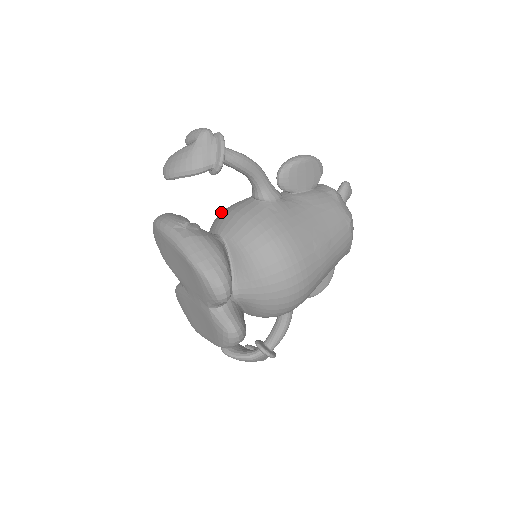
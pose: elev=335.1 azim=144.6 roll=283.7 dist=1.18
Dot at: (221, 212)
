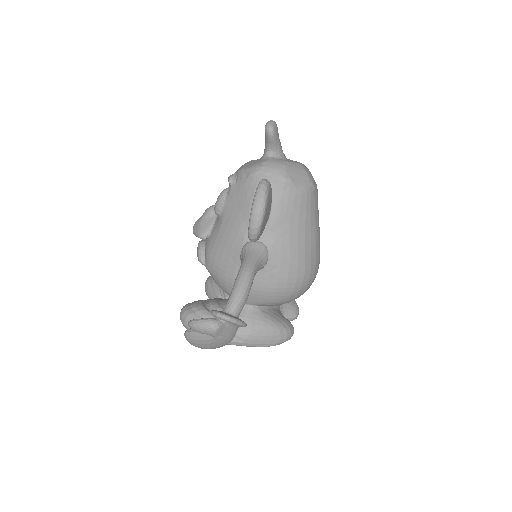
Dot at: (219, 278)
